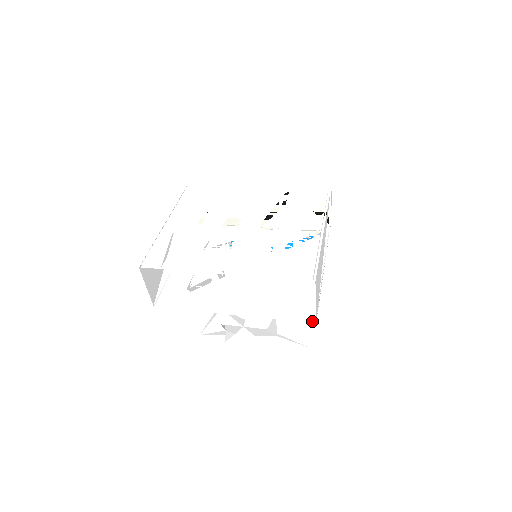
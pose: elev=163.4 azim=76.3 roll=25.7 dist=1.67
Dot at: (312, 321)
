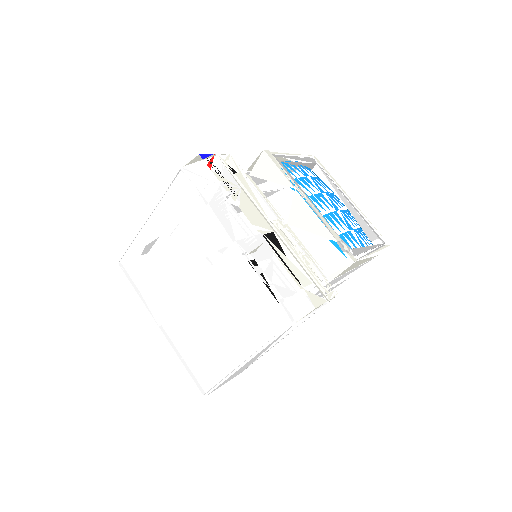
Dot at: occluded
